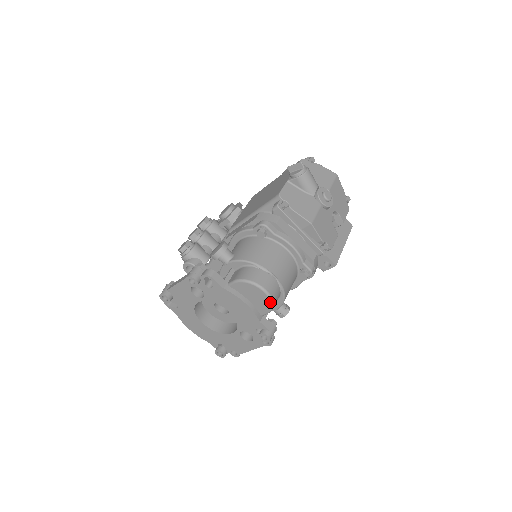
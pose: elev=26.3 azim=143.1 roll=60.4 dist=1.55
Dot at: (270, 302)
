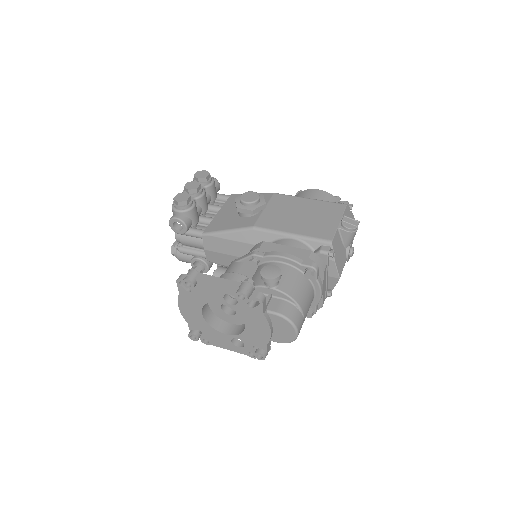
Dot at: (292, 341)
